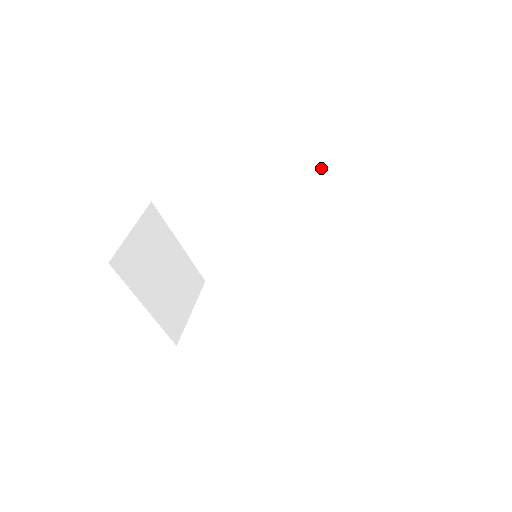
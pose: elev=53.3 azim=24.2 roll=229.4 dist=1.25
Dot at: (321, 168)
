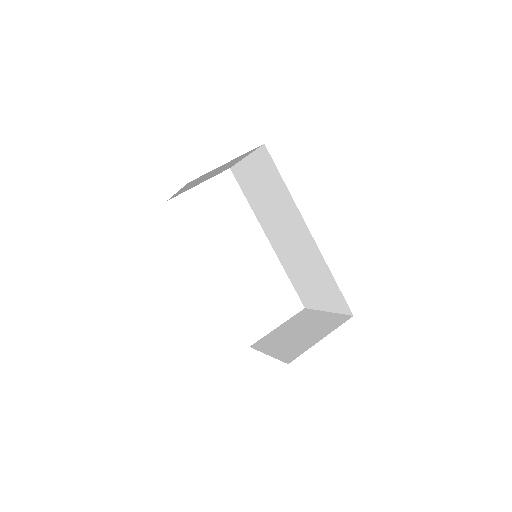
Dot at: (334, 289)
